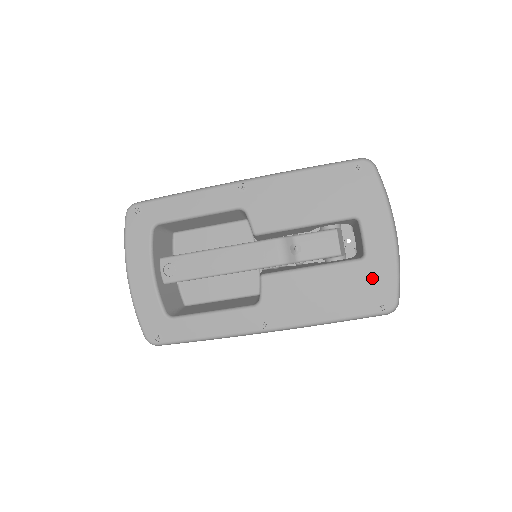
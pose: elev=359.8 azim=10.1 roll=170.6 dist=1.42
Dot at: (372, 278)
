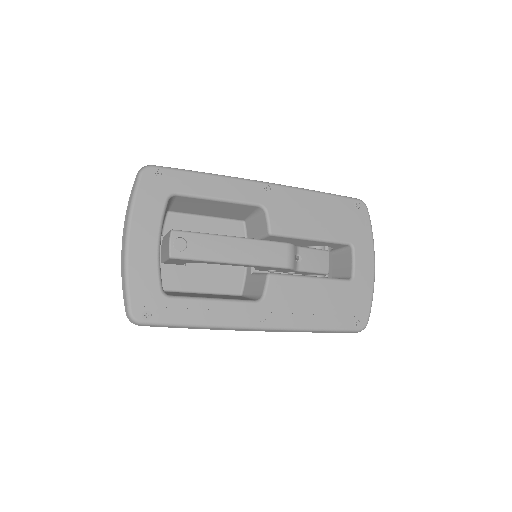
Dot at: (355, 298)
